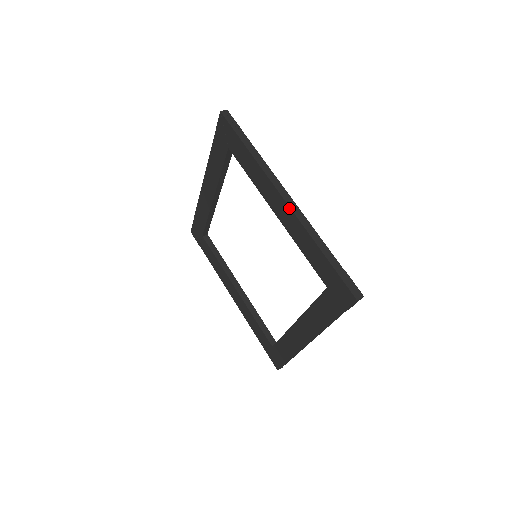
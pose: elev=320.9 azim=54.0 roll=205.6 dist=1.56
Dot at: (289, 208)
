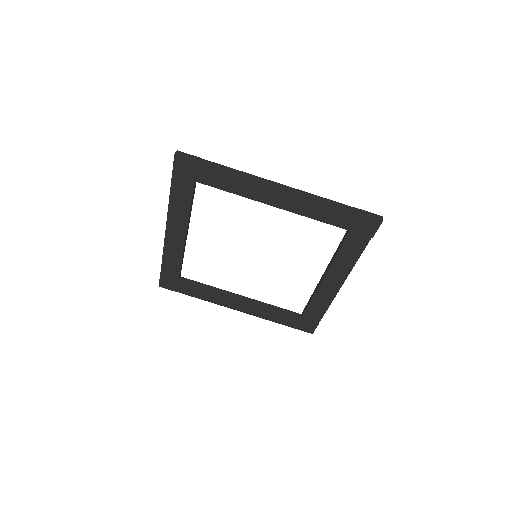
Dot at: (289, 192)
